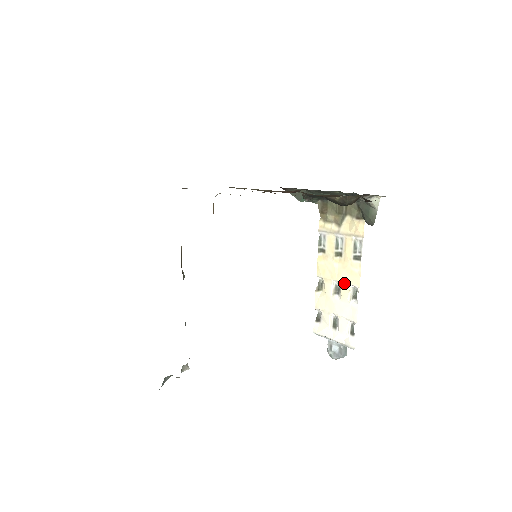
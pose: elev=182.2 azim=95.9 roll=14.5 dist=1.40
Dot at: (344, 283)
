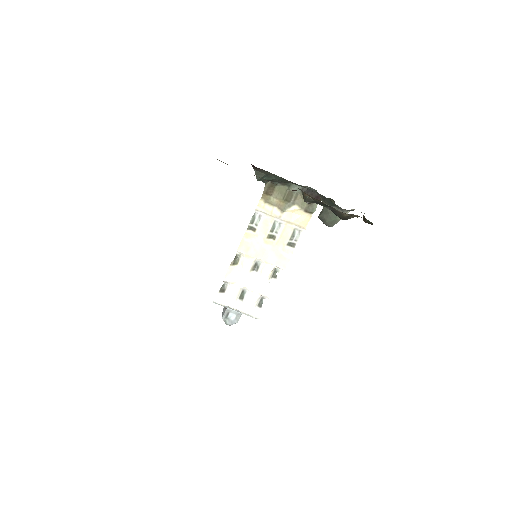
Dot at: (269, 263)
